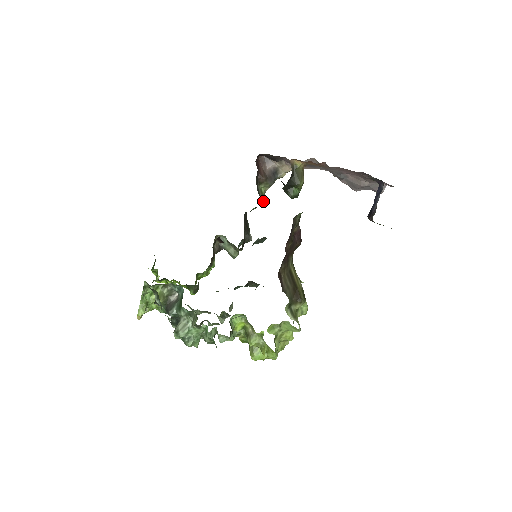
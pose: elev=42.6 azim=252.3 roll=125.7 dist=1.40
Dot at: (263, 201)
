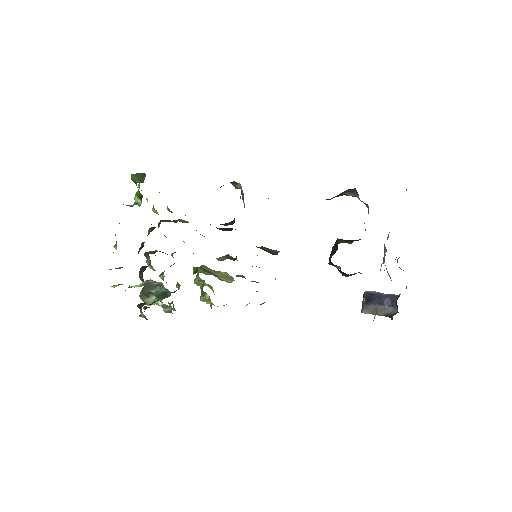
Dot at: occluded
